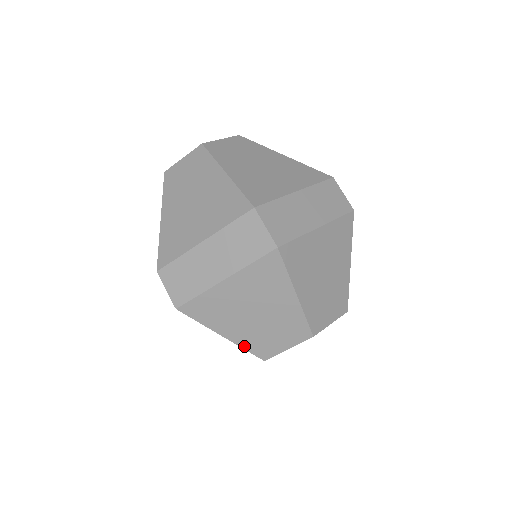
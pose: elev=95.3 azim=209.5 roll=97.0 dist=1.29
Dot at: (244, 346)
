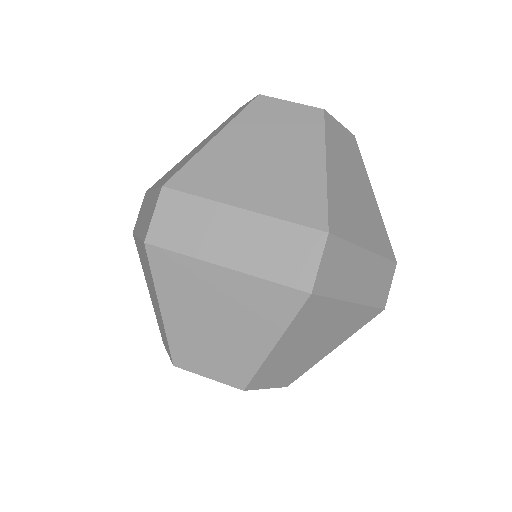
Dot at: (155, 314)
